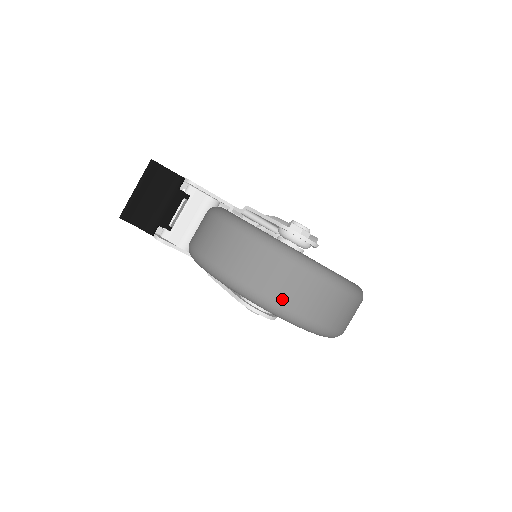
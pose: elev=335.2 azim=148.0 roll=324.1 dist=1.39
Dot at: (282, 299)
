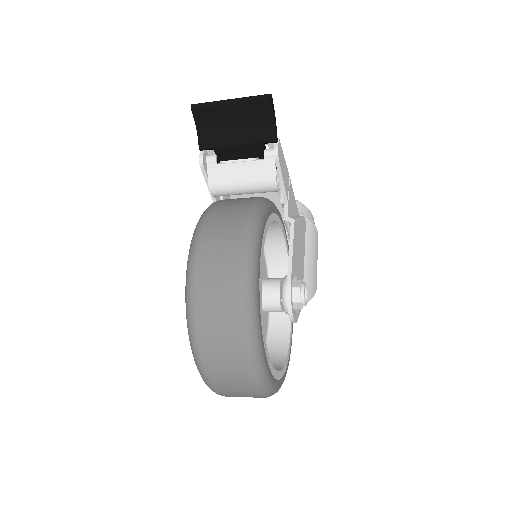
Dot at: (207, 356)
